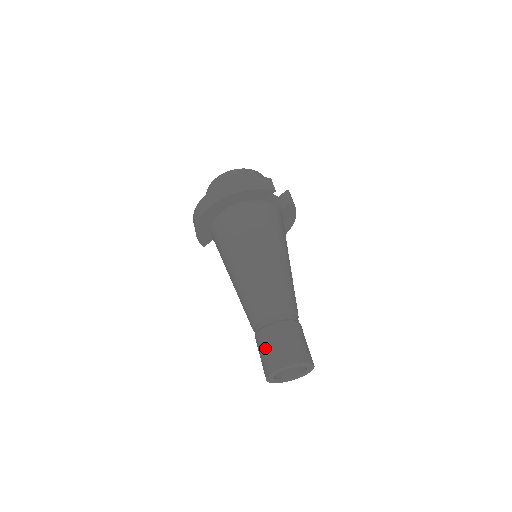
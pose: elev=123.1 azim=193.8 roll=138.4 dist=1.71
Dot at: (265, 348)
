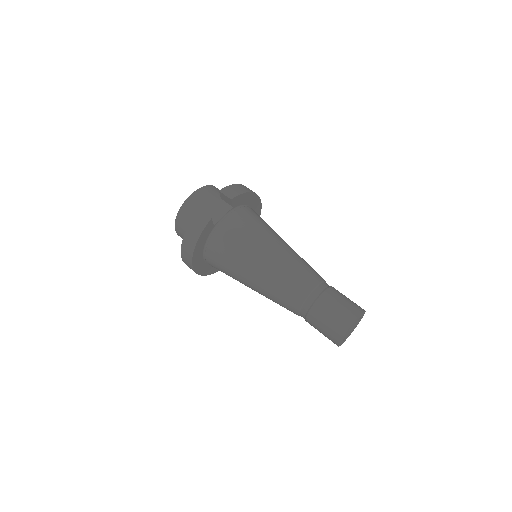
Dot at: occluded
